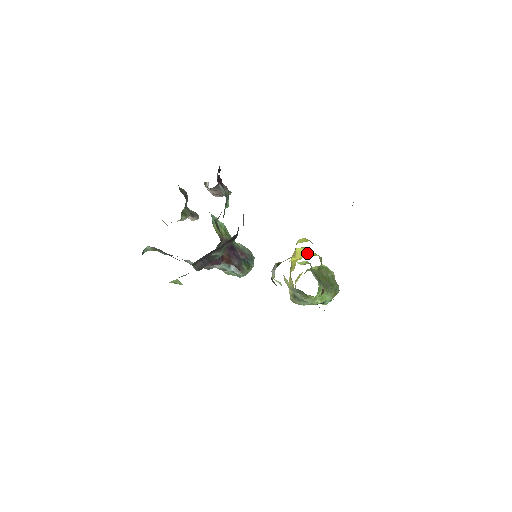
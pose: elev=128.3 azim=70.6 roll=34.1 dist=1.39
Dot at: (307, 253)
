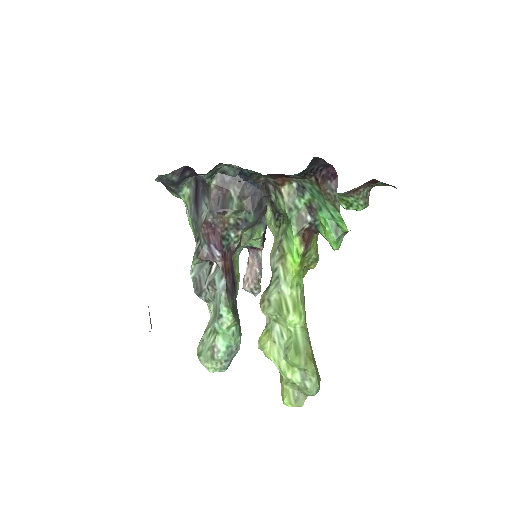
Dot at: occluded
